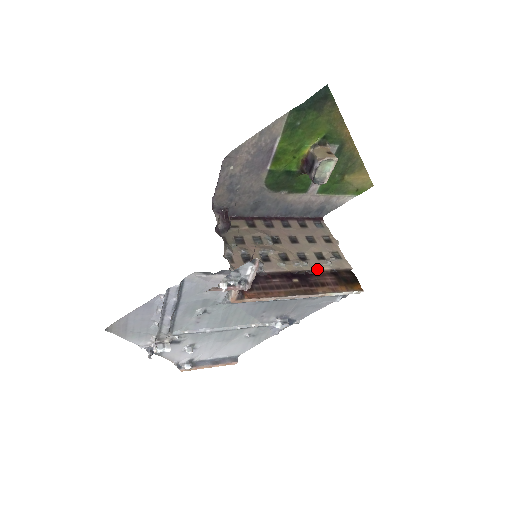
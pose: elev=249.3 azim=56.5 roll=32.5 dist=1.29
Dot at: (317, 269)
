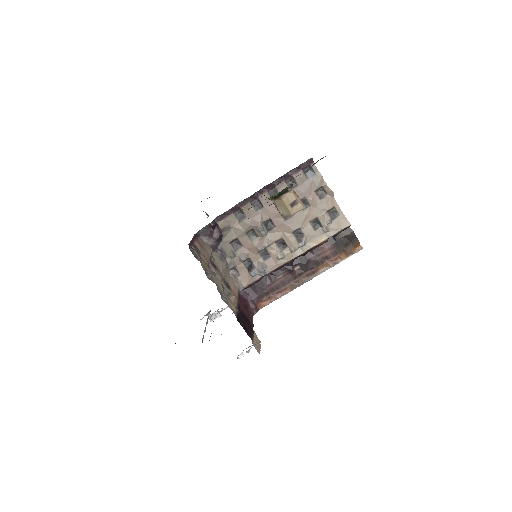
Dot at: (315, 245)
